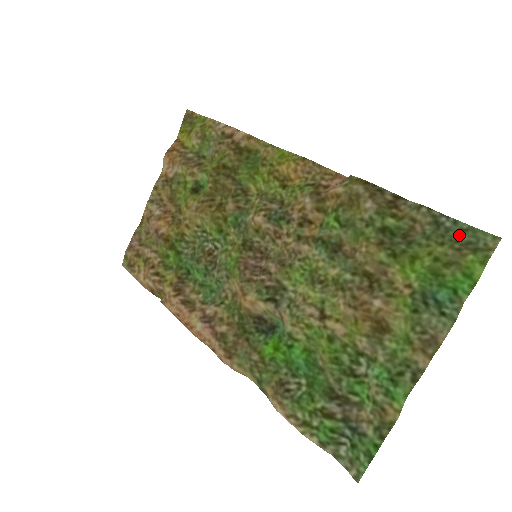
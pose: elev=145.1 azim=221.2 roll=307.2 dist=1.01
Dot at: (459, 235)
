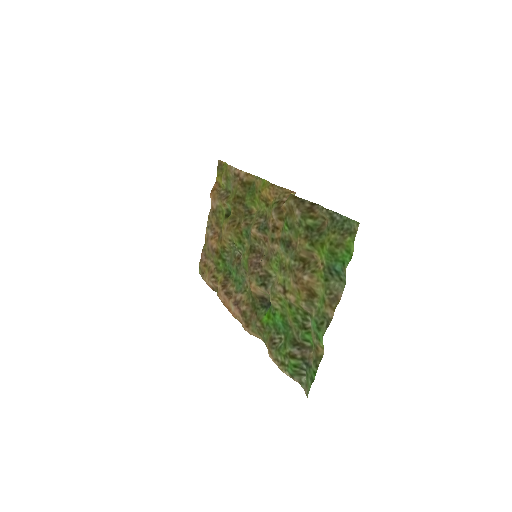
Dot at: (343, 225)
